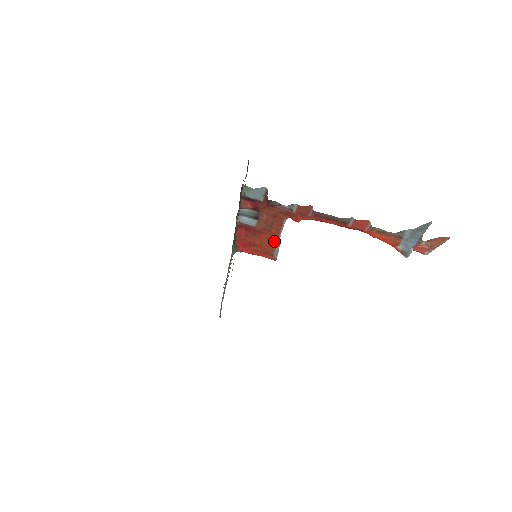
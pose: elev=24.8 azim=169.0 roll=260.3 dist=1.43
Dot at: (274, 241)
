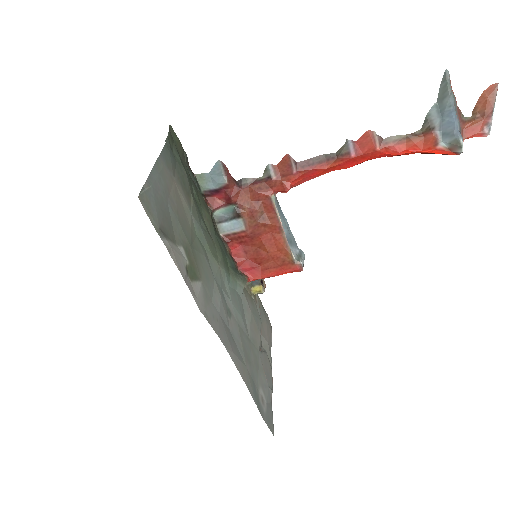
Dot at: (280, 238)
